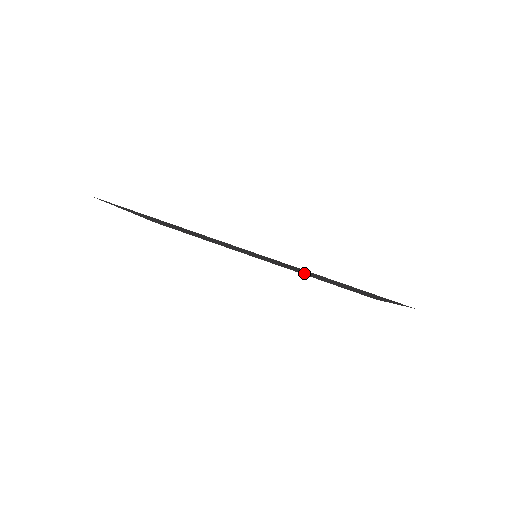
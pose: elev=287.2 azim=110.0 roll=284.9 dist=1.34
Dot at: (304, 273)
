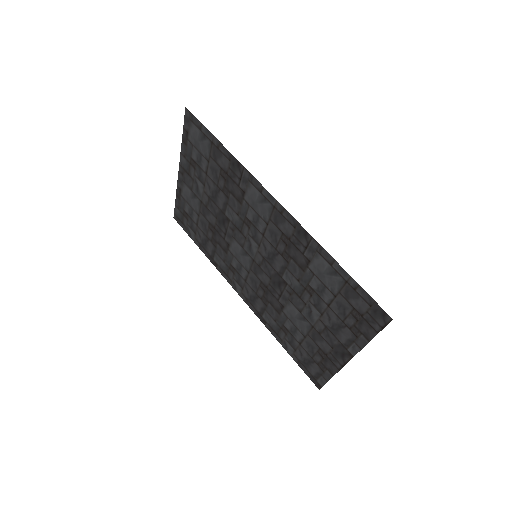
Dot at: (281, 304)
